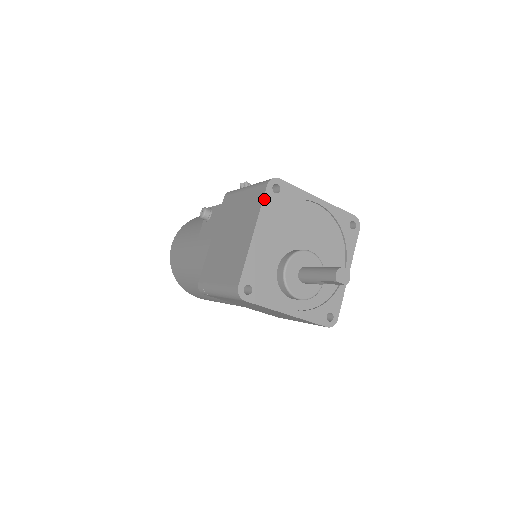
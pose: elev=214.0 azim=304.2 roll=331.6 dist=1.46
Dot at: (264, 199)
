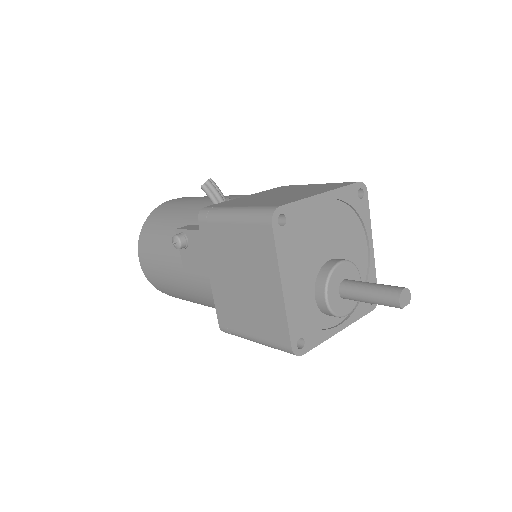
Dot at: (276, 243)
